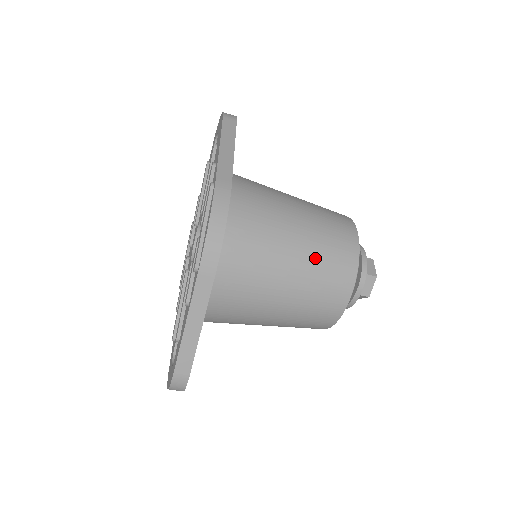
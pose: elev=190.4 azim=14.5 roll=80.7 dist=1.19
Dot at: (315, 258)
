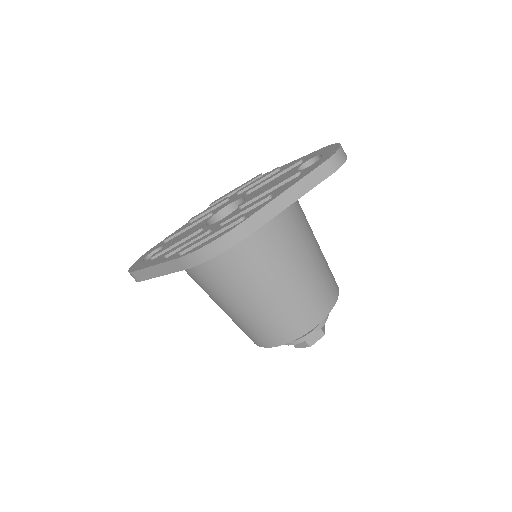
Dot at: (264, 315)
